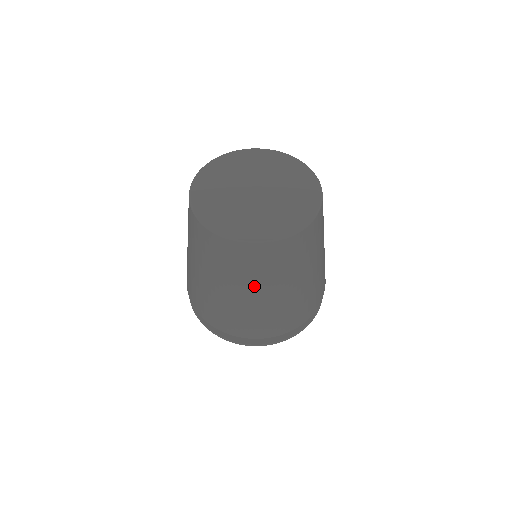
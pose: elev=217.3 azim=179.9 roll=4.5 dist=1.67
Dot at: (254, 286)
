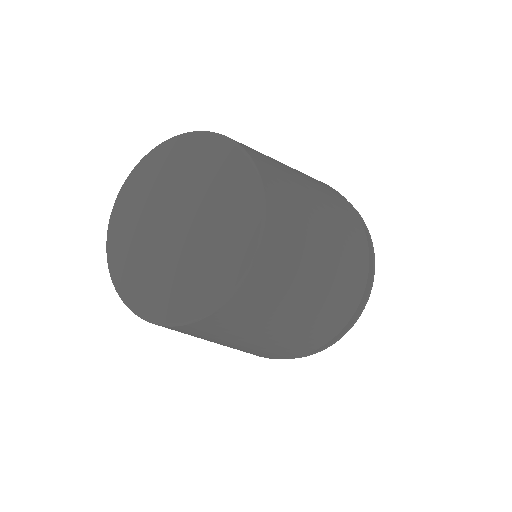
Dot at: occluded
